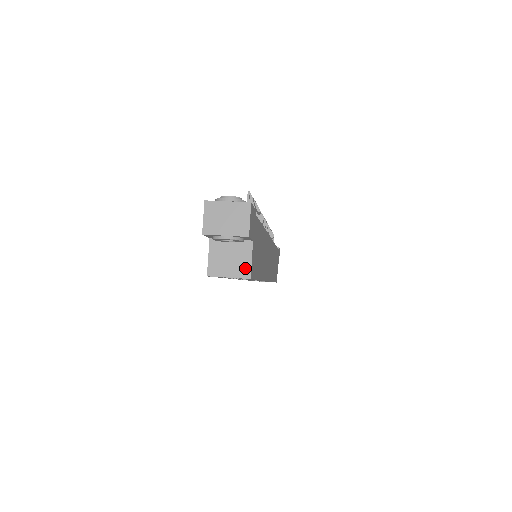
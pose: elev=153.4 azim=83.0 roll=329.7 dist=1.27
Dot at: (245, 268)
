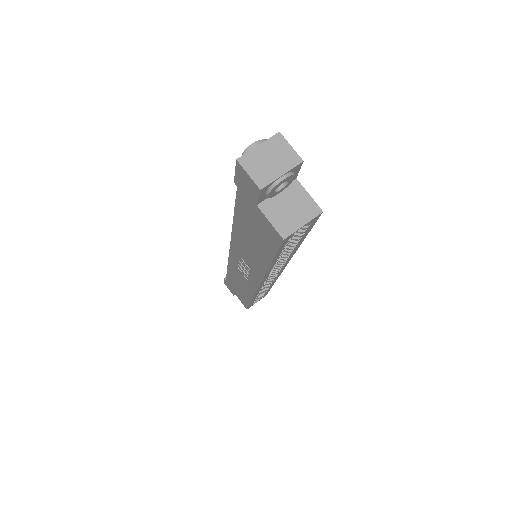
Dot at: (310, 206)
